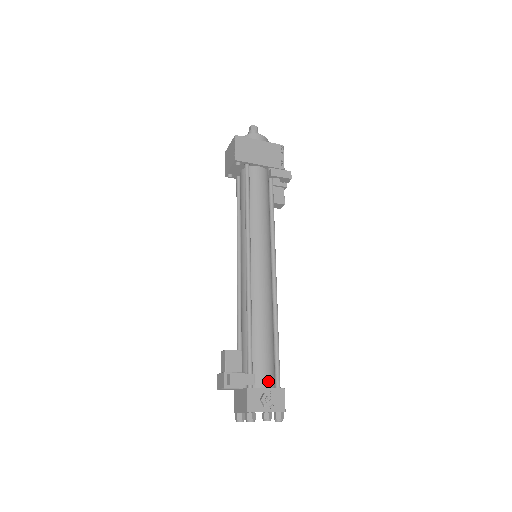
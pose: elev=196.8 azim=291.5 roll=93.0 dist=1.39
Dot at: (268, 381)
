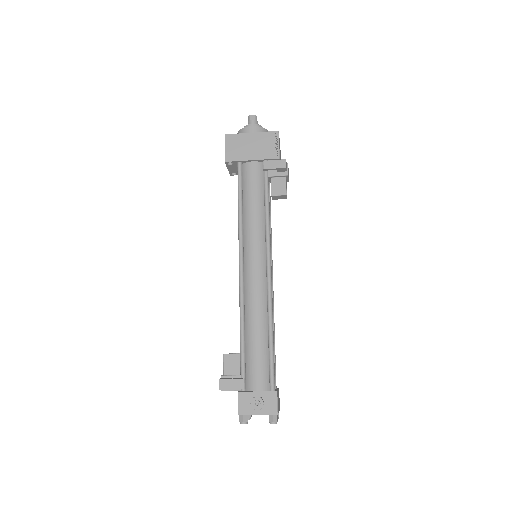
Dot at: (261, 384)
